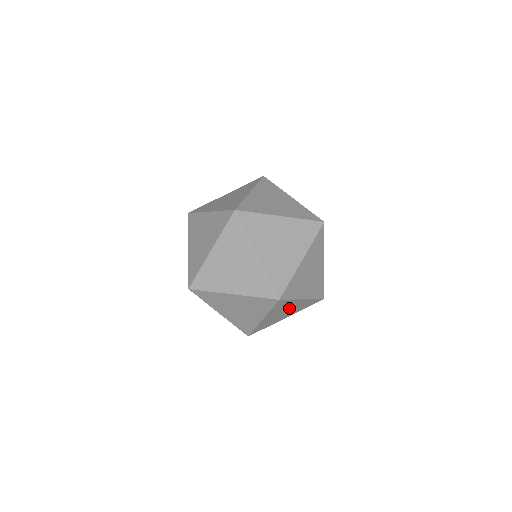
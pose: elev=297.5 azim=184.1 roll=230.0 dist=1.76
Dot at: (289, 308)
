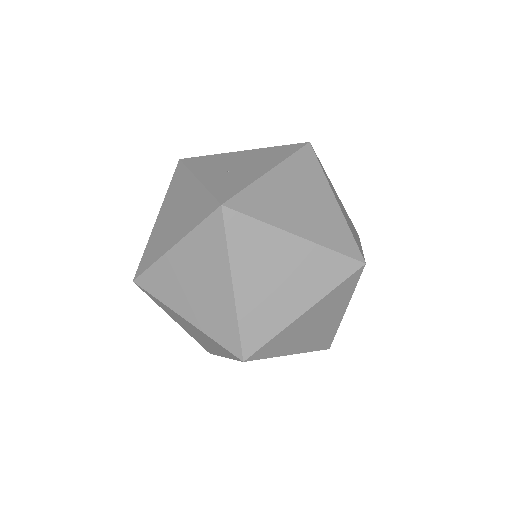
Dot at: occluded
